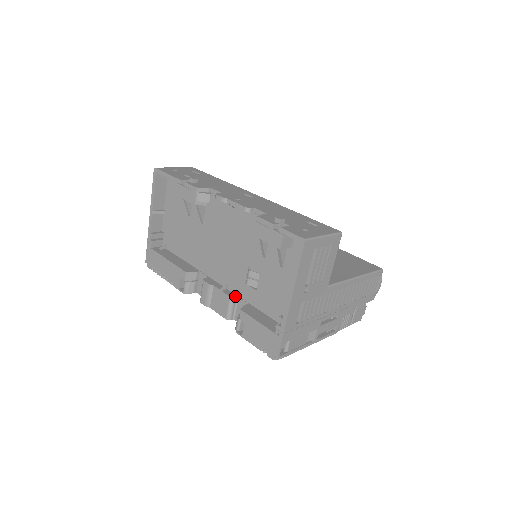
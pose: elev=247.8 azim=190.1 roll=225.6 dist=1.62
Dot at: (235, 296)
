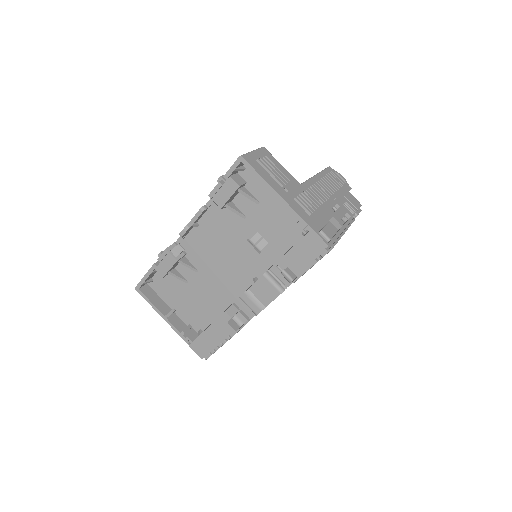
Dot at: (266, 272)
